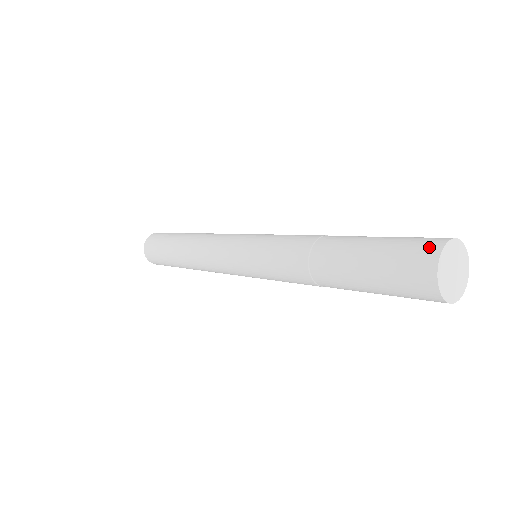
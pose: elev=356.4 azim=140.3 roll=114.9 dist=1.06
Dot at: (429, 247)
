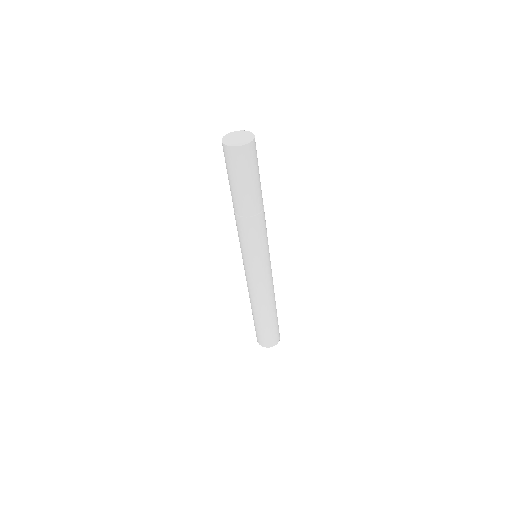
Dot at: occluded
